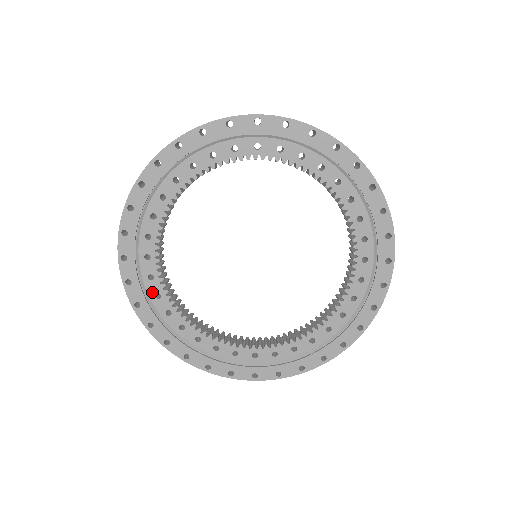
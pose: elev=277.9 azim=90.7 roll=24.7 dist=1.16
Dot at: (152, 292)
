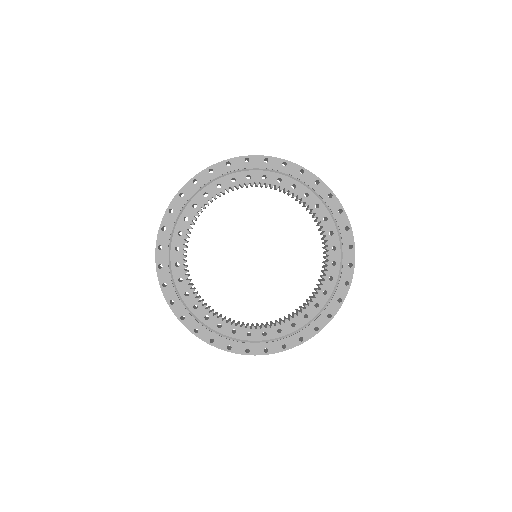
Dot at: (177, 276)
